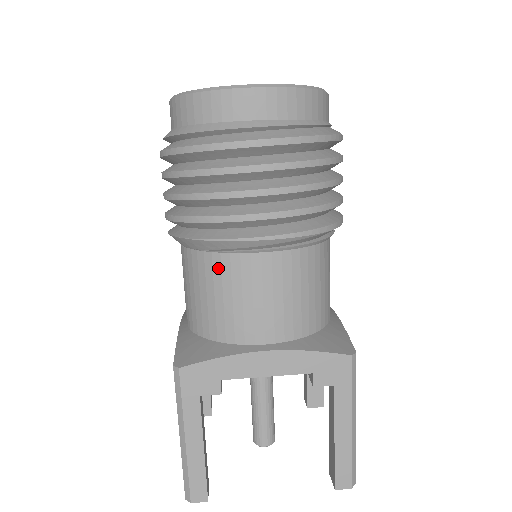
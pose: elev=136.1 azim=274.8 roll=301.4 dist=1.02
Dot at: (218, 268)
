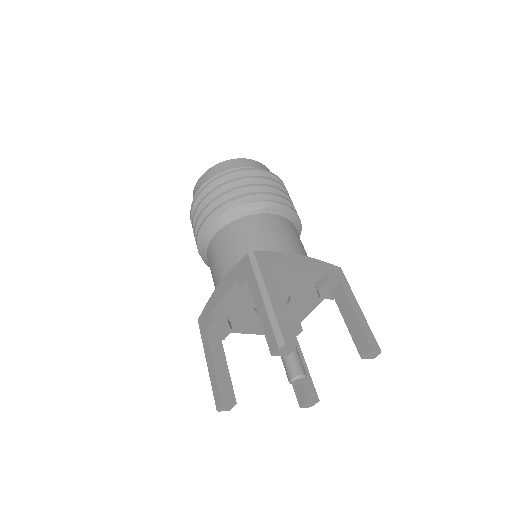
Dot at: (255, 221)
